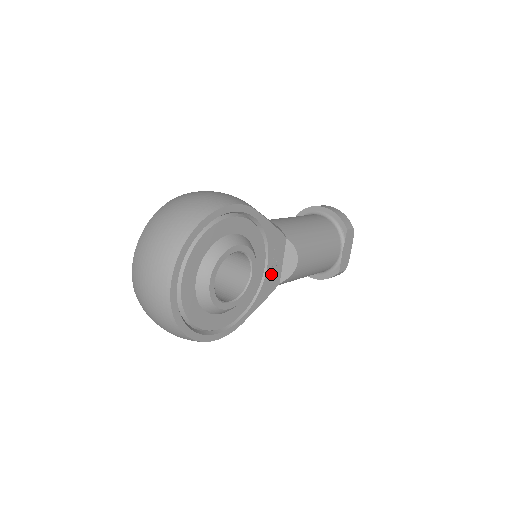
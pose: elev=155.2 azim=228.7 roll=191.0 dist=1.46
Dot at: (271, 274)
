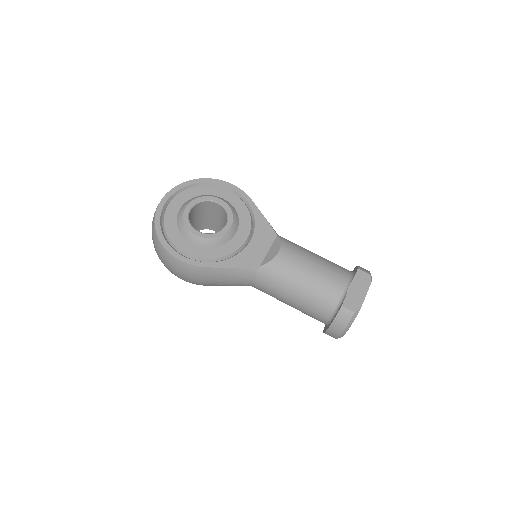
Dot at: (252, 252)
